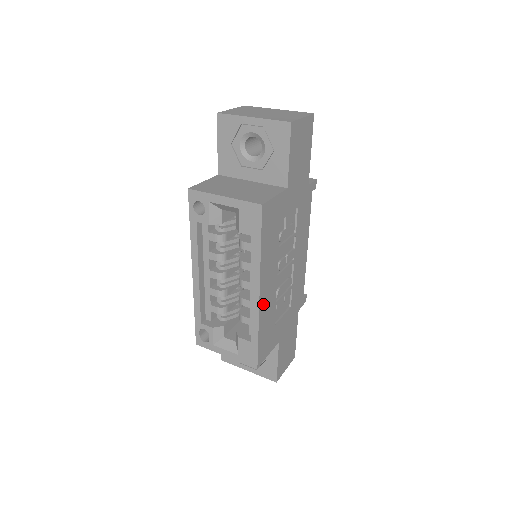
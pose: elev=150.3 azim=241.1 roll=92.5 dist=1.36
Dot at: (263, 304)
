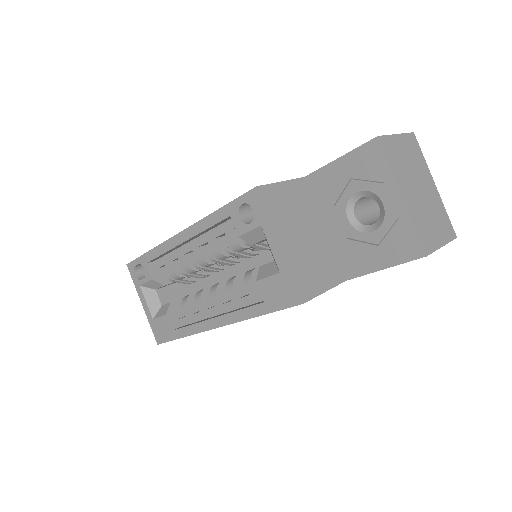
Dot at: occluded
